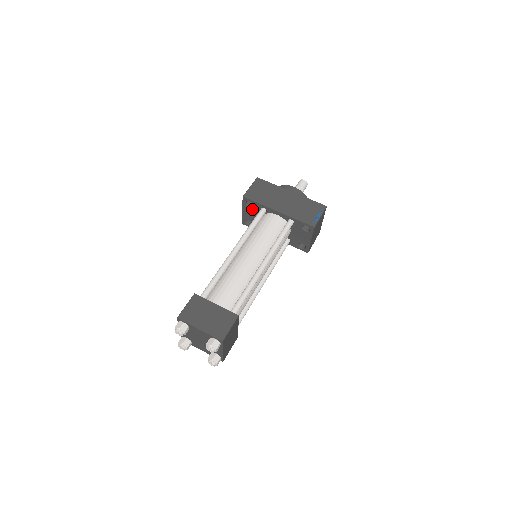
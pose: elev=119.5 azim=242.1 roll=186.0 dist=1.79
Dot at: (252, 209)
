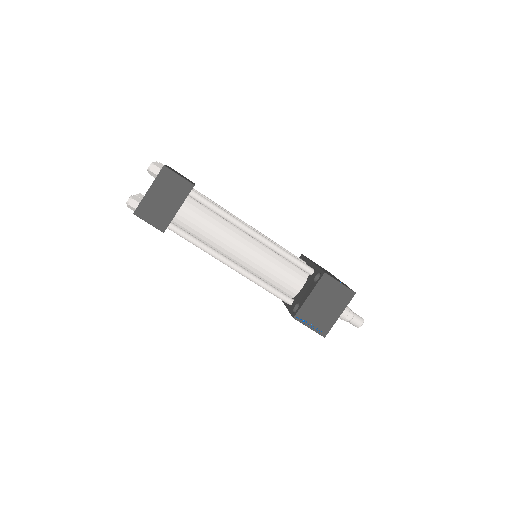
Dot at: occluded
